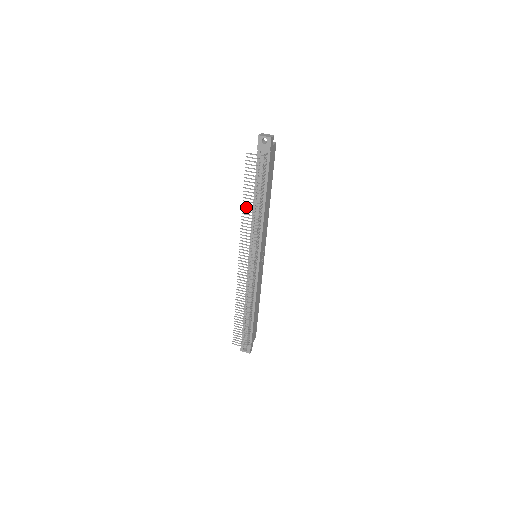
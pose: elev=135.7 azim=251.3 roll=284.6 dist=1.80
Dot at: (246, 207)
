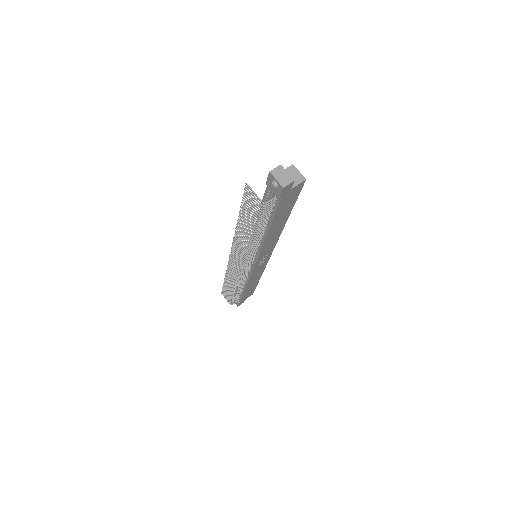
Dot at: occluded
